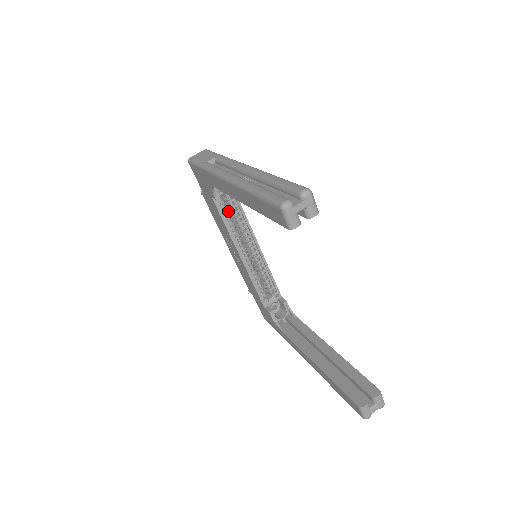
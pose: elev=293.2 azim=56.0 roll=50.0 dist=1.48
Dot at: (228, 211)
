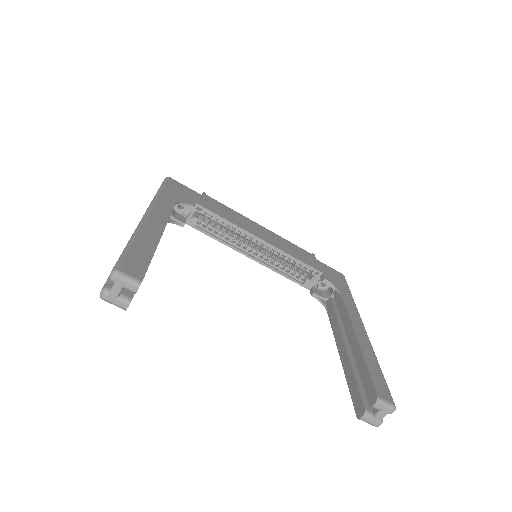
Dot at: occluded
